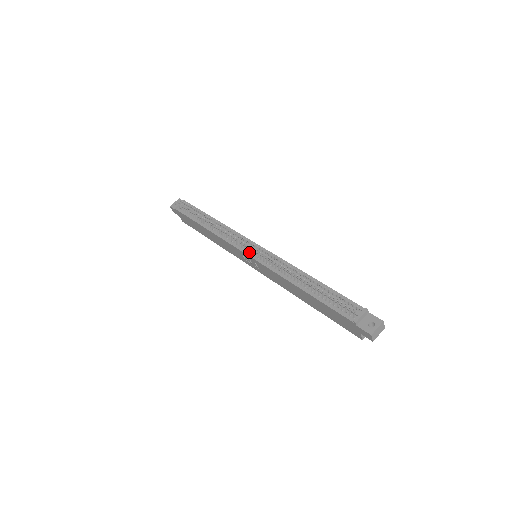
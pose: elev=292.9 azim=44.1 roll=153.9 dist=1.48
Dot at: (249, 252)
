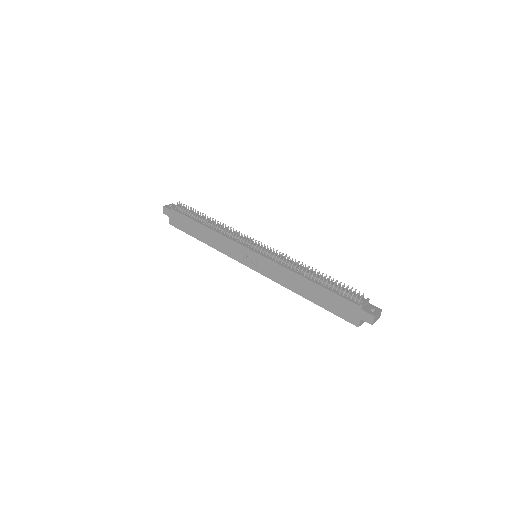
Dot at: (254, 249)
